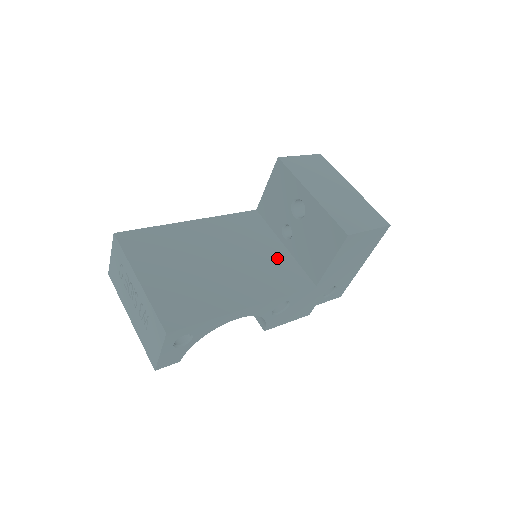
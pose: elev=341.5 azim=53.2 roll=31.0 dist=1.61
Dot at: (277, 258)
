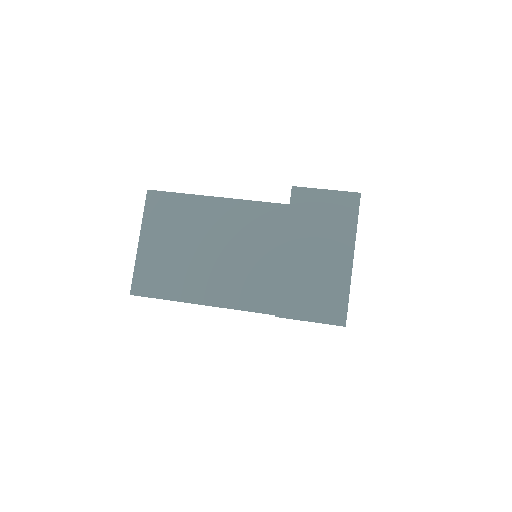
Dot at: (268, 270)
